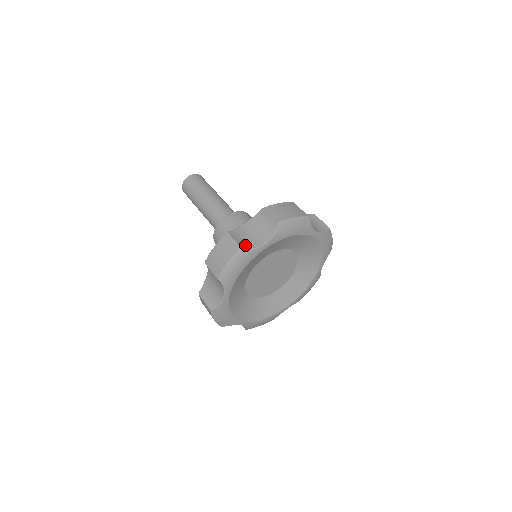
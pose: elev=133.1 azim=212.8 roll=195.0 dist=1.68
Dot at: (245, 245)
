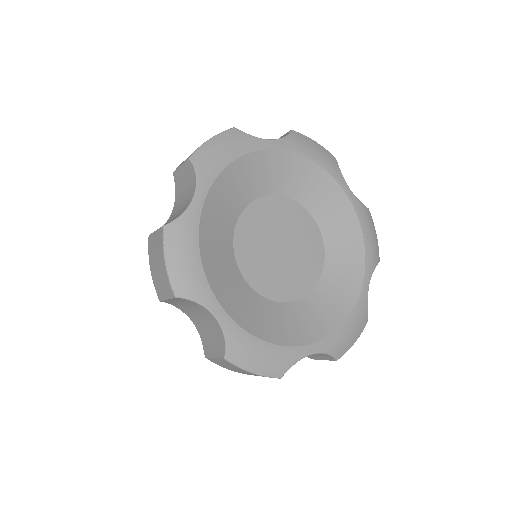
Dot at: occluded
